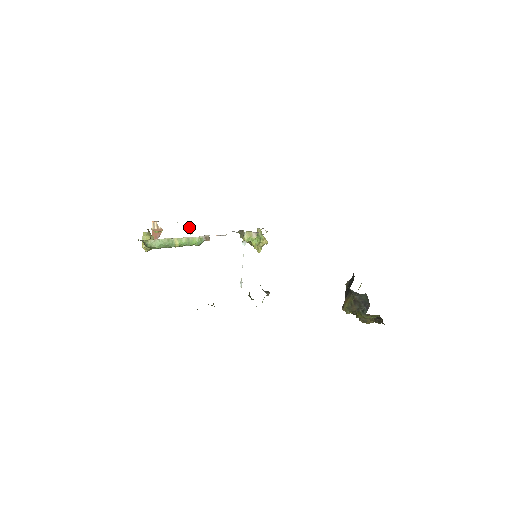
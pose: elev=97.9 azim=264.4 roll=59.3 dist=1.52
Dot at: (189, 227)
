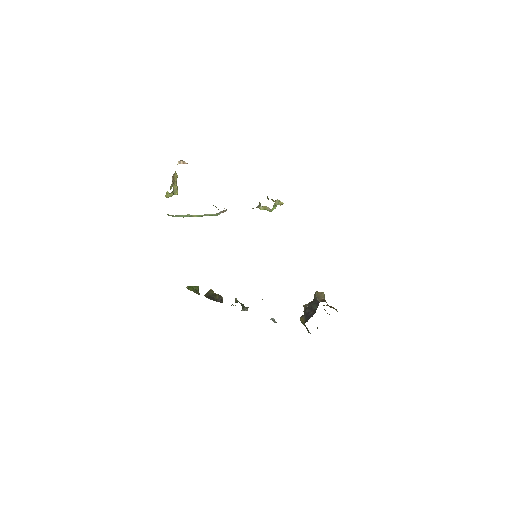
Dot at: occluded
